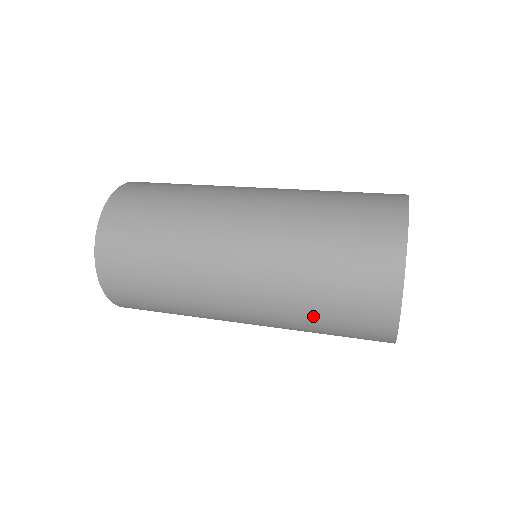
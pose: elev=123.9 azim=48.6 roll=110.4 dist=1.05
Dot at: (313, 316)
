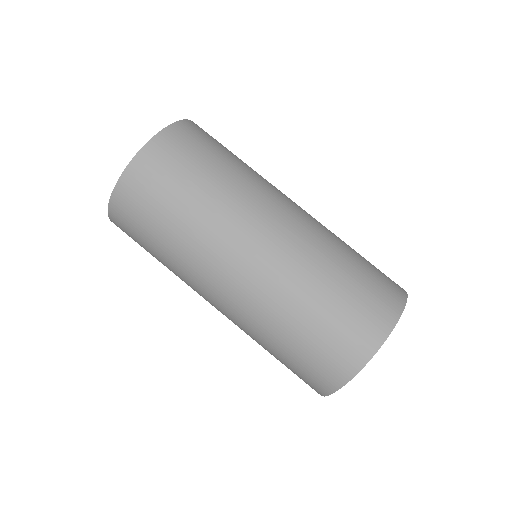
Dot at: (267, 350)
